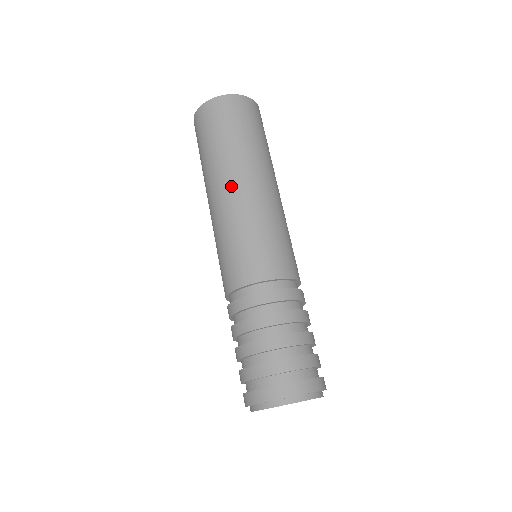
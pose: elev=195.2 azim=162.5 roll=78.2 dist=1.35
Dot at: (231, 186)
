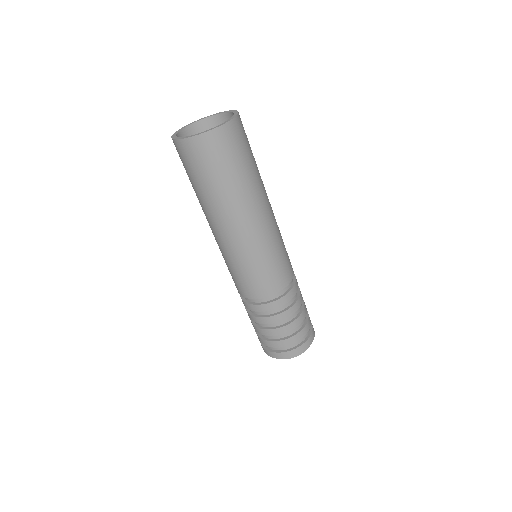
Dot at: (226, 228)
